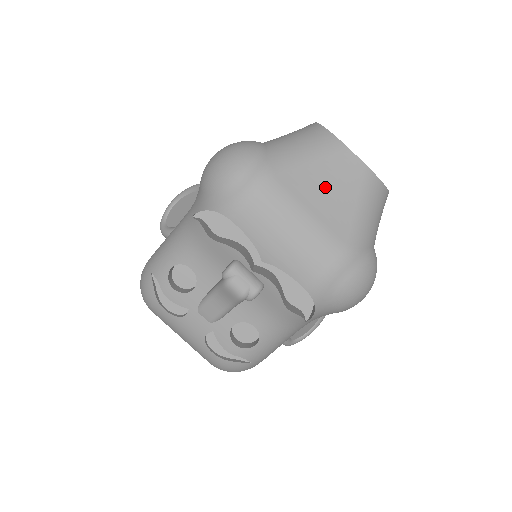
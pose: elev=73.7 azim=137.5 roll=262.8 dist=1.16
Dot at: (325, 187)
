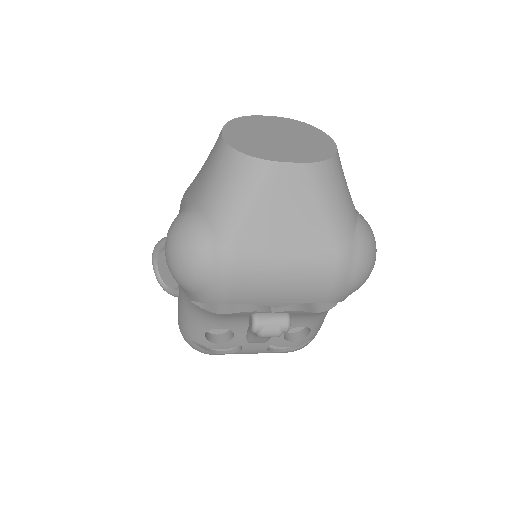
Dot at: (283, 218)
